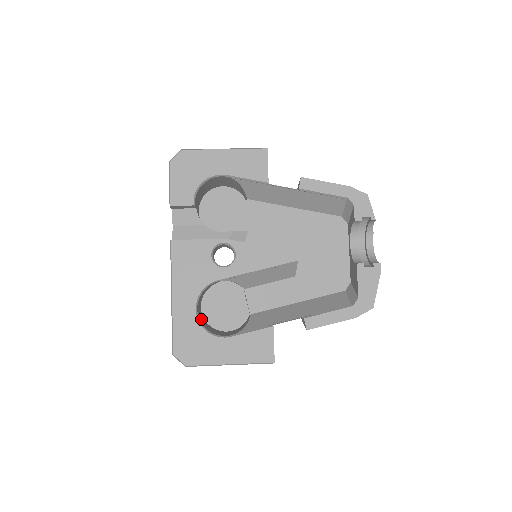
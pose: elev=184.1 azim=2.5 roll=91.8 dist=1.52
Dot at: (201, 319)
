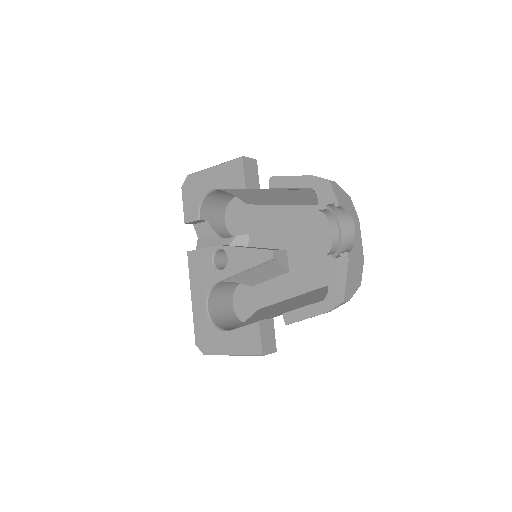
Dot at: (220, 315)
